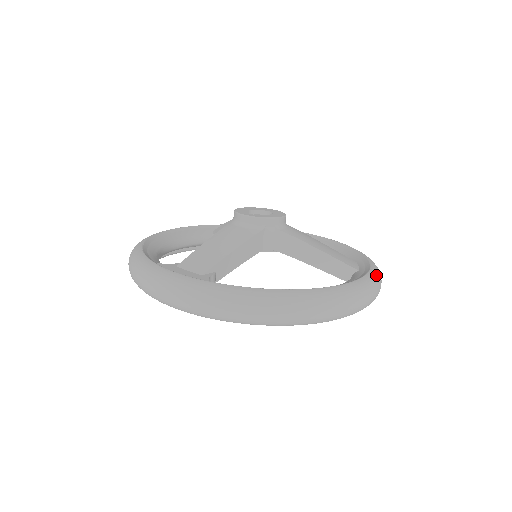
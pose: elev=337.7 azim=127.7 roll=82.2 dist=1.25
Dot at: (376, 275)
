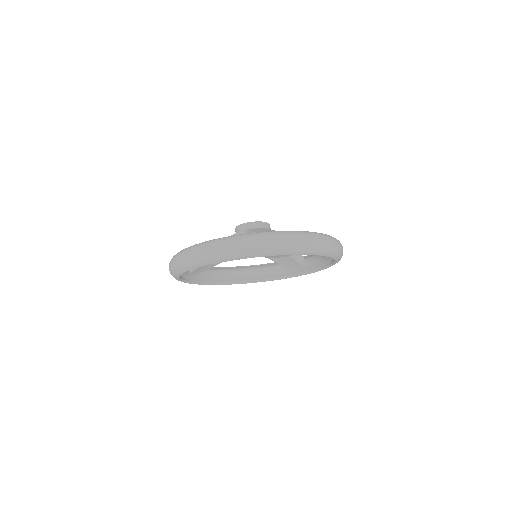
Dot at: occluded
